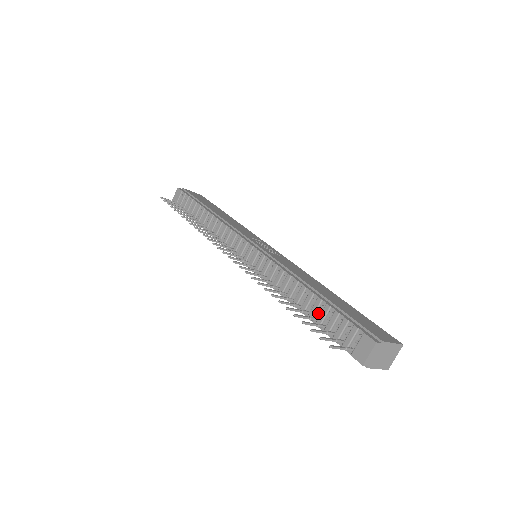
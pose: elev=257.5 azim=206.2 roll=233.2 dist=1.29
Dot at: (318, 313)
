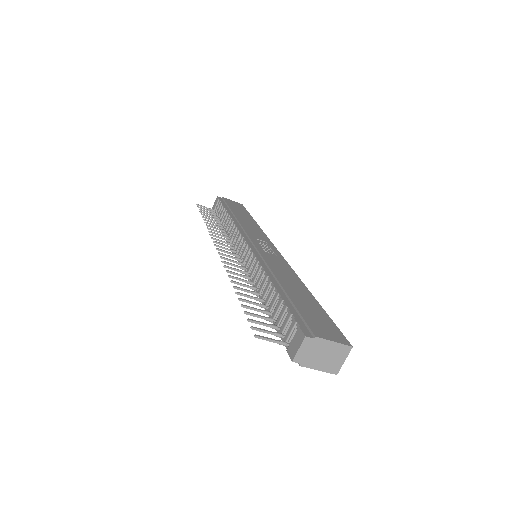
Dot at: (275, 308)
